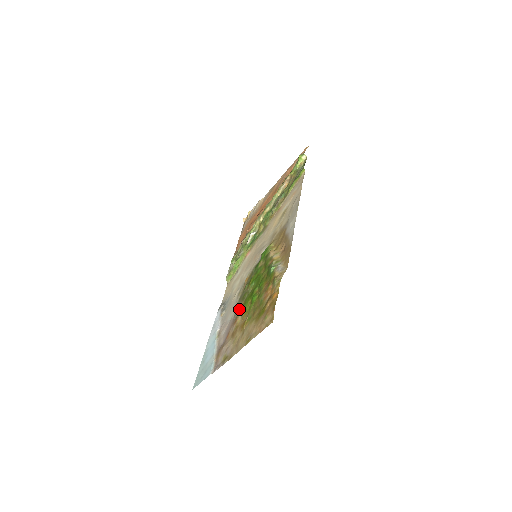
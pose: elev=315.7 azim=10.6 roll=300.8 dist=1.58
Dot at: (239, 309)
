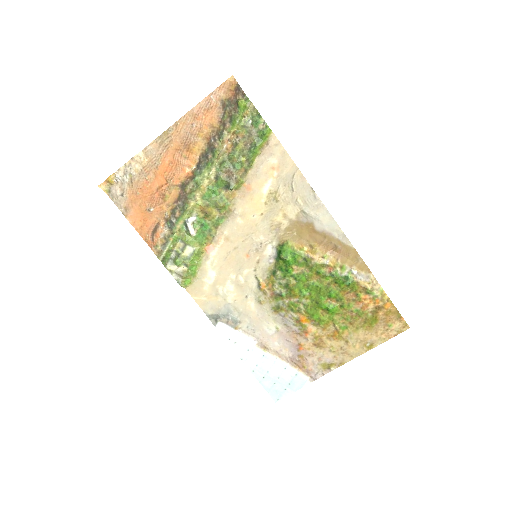
Dot at: (303, 322)
